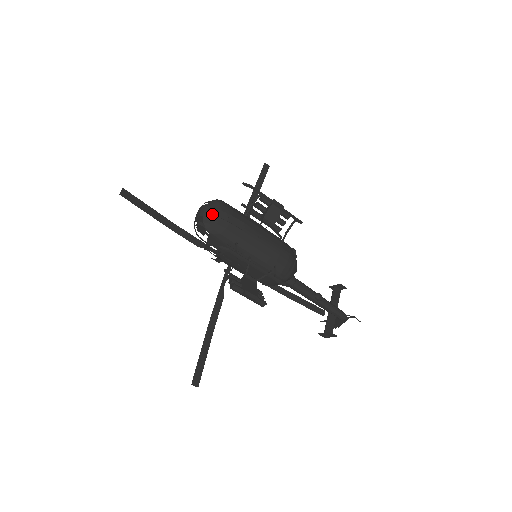
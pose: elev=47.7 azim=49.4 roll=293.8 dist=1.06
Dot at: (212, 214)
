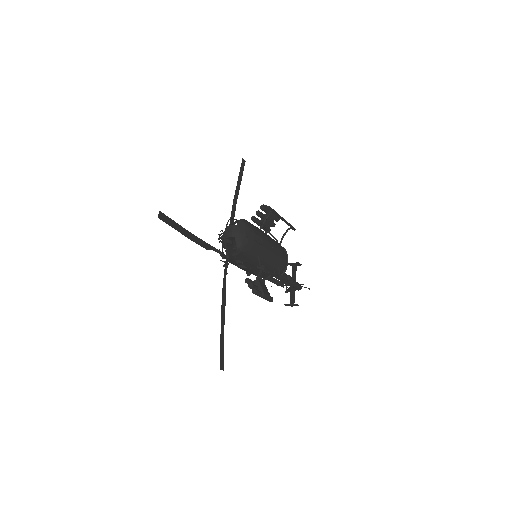
Dot at: (243, 235)
